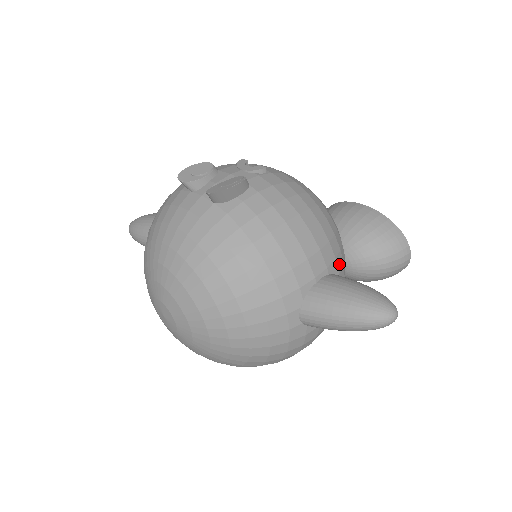
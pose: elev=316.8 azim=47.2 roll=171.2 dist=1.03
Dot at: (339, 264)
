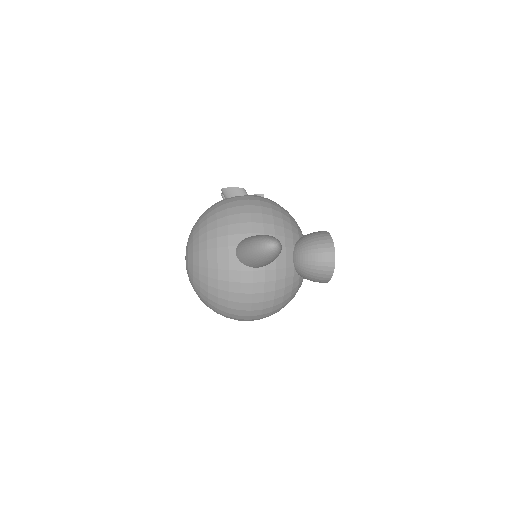
Dot at: occluded
